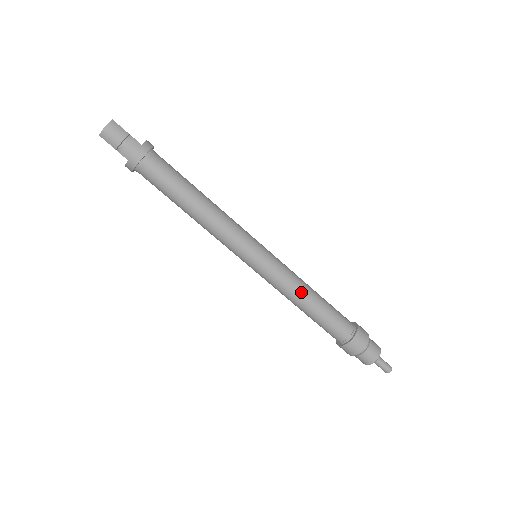
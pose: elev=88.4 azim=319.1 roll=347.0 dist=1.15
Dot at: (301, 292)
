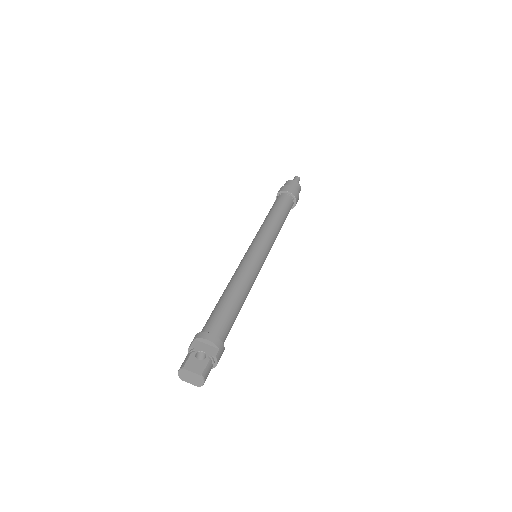
Dot at: occluded
